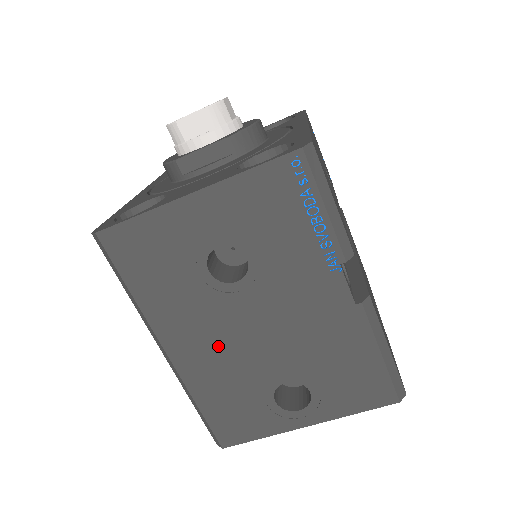
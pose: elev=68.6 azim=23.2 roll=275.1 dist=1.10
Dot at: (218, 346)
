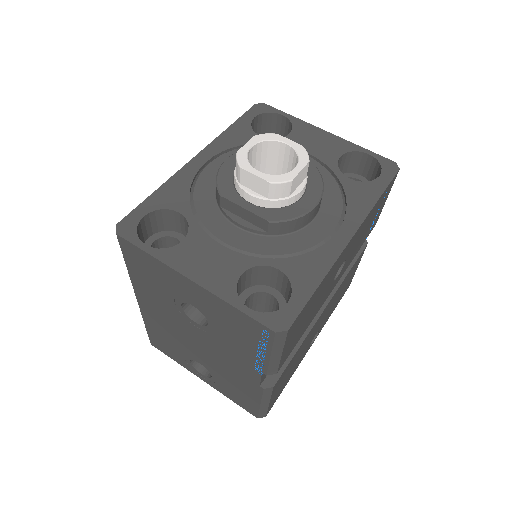
Dot at: (170, 325)
